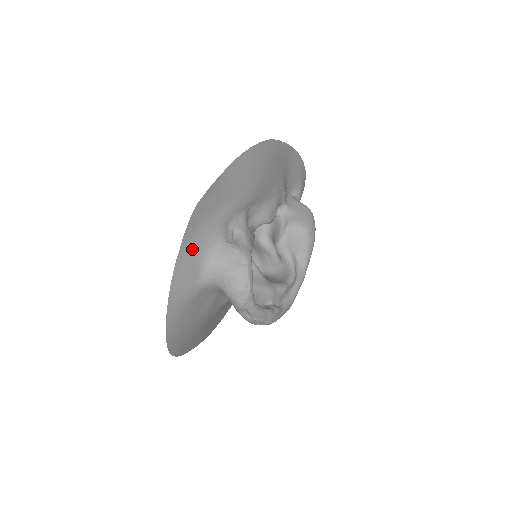
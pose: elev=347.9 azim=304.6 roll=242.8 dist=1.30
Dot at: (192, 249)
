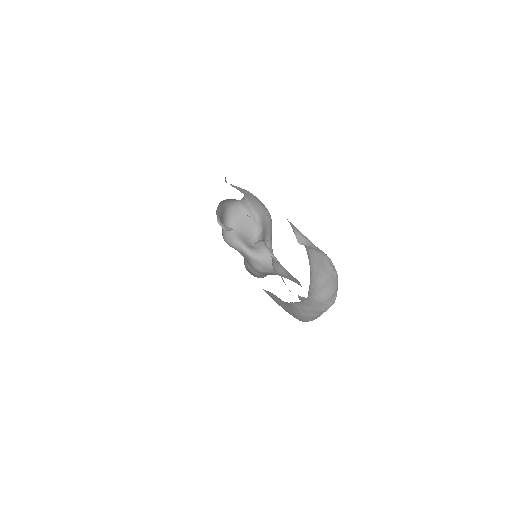
Dot at: occluded
